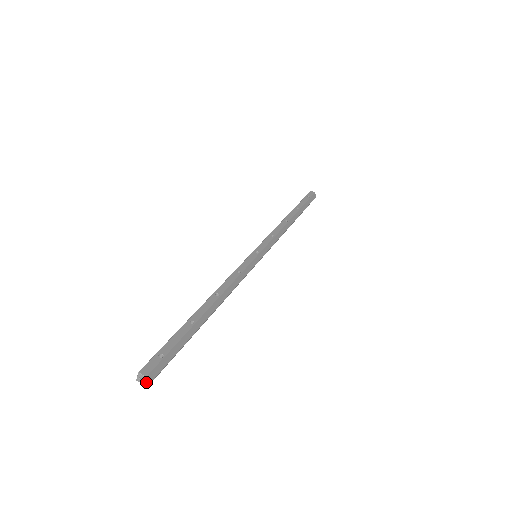
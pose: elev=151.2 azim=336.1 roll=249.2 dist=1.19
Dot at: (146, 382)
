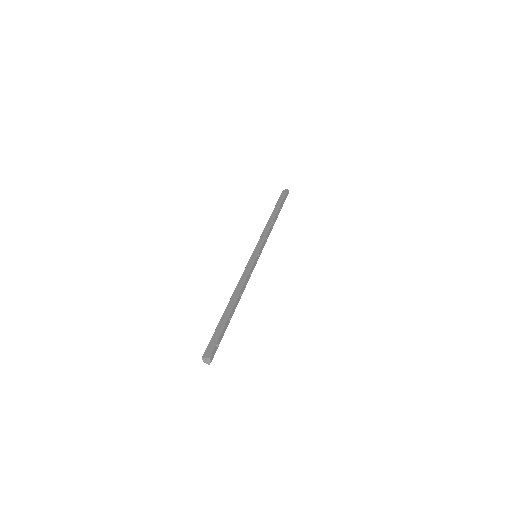
Dot at: (208, 363)
